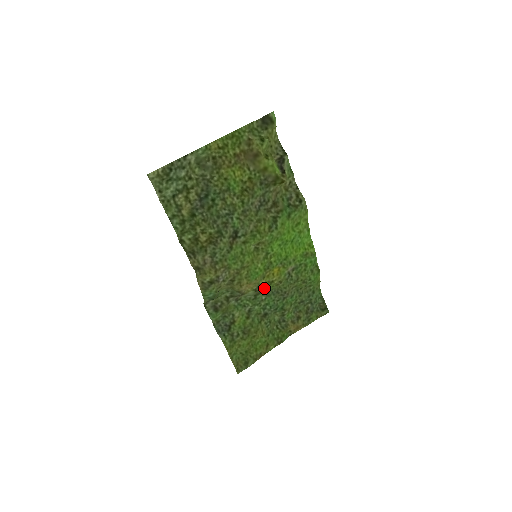
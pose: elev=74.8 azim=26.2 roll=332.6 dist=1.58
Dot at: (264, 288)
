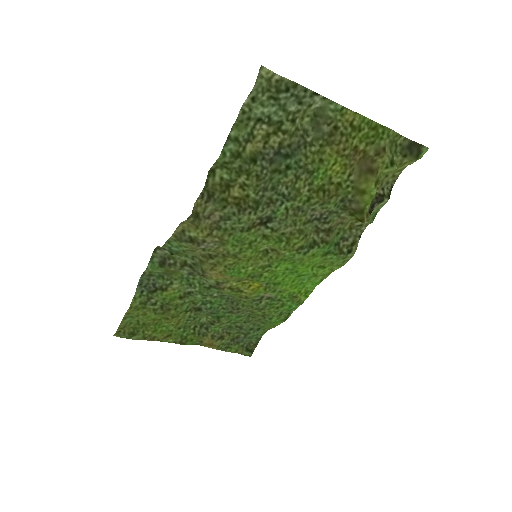
Dot at: (227, 289)
